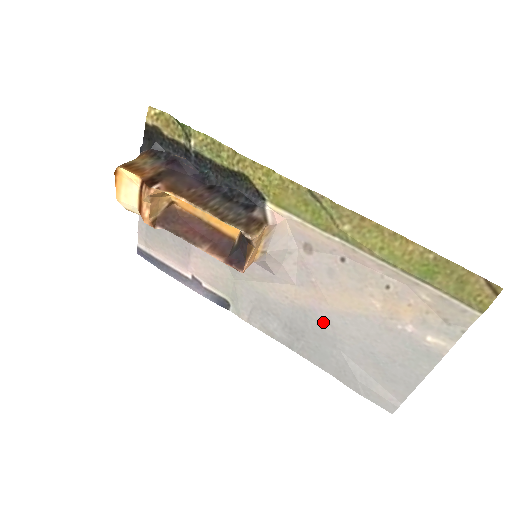
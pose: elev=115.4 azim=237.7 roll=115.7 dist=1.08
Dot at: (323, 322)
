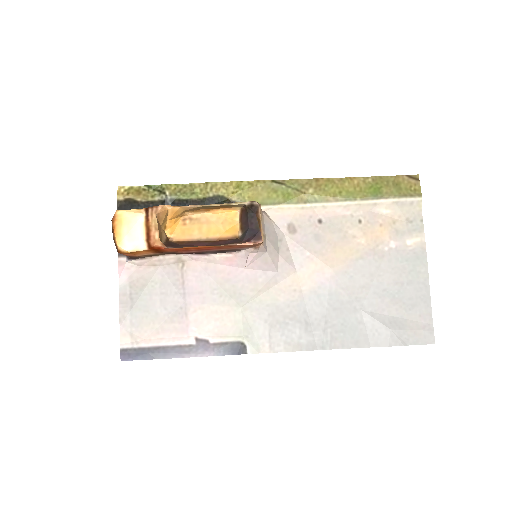
Dot at: (335, 290)
